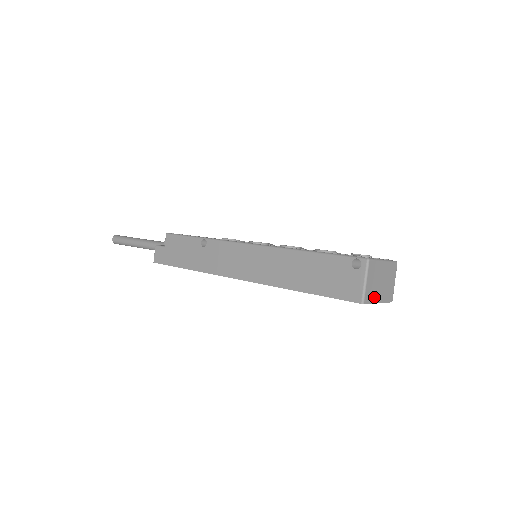
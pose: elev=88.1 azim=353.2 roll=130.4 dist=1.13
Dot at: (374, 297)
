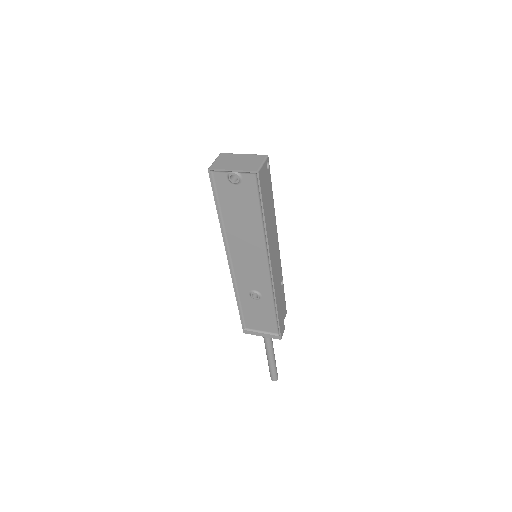
Dot at: (225, 167)
